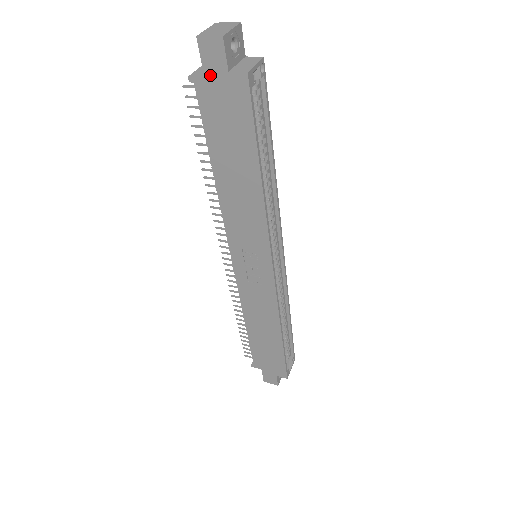
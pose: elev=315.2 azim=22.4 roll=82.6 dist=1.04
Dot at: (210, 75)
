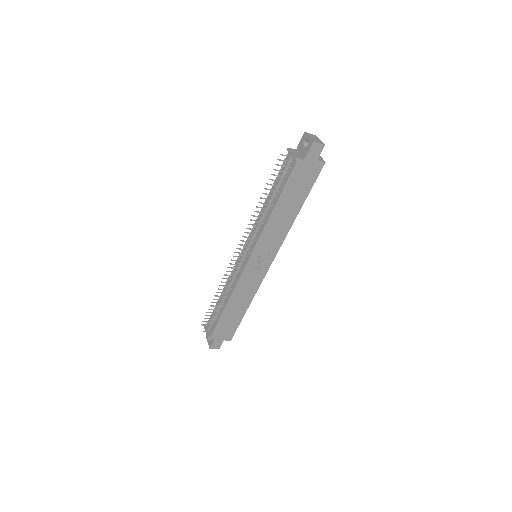
Dot at: (308, 159)
